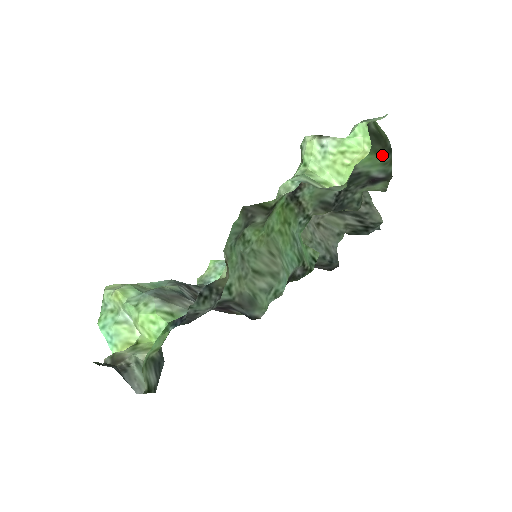
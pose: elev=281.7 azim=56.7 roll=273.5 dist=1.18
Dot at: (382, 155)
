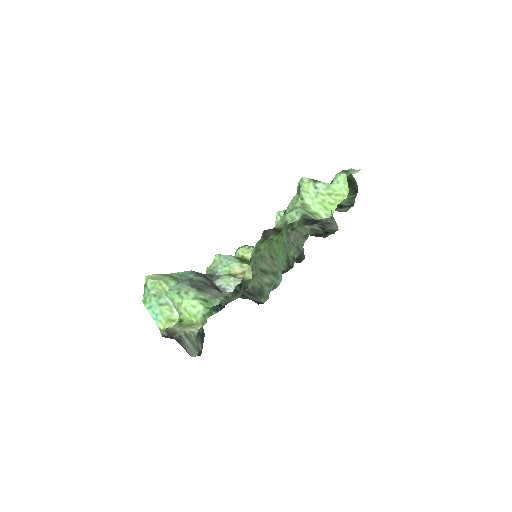
Dot at: (351, 194)
